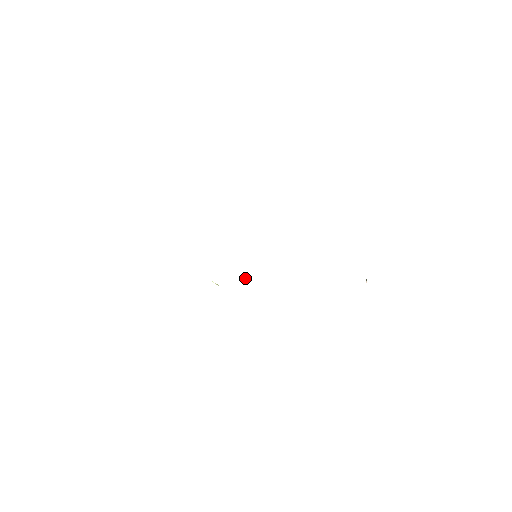
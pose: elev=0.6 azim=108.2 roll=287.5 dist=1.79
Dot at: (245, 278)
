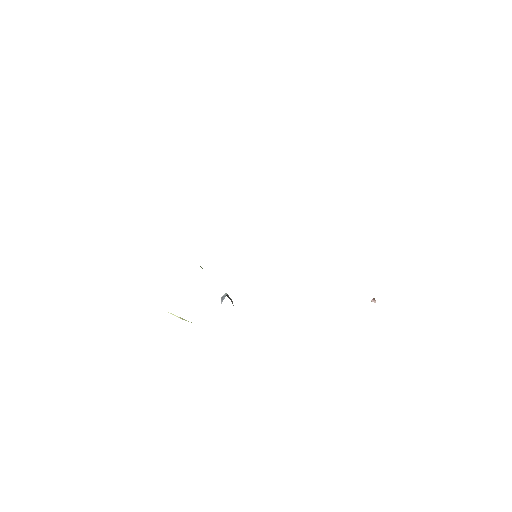
Dot at: (231, 301)
